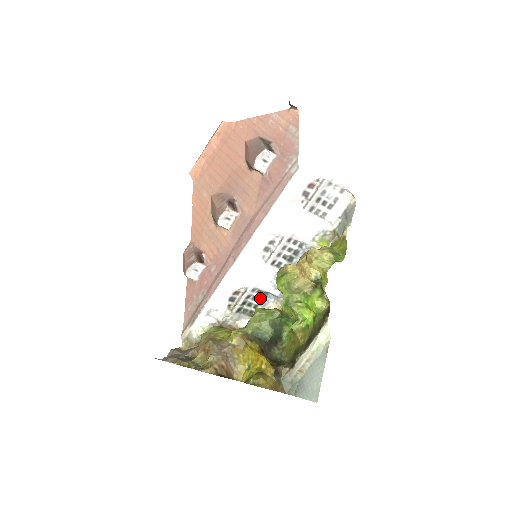
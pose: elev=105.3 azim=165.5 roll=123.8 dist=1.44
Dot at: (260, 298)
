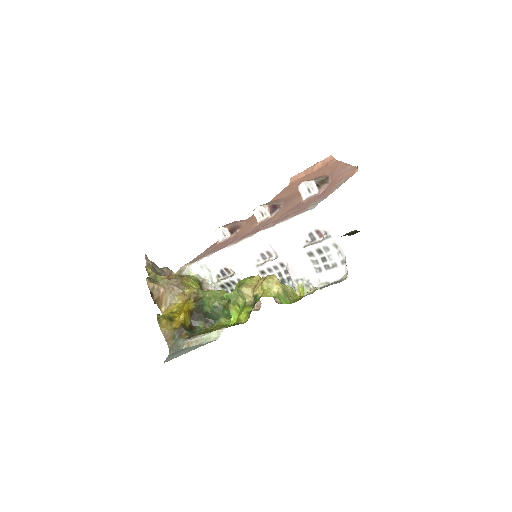
Dot at: occluded
